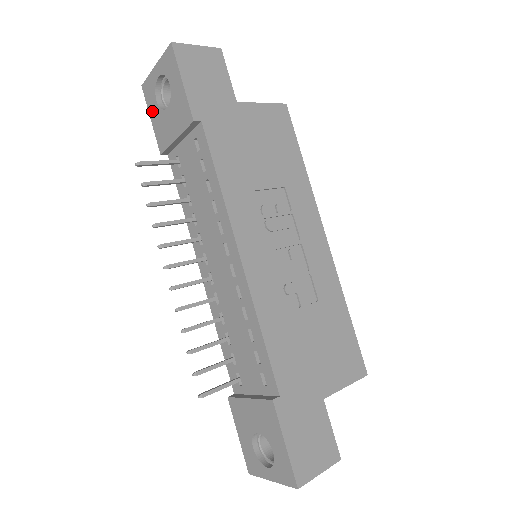
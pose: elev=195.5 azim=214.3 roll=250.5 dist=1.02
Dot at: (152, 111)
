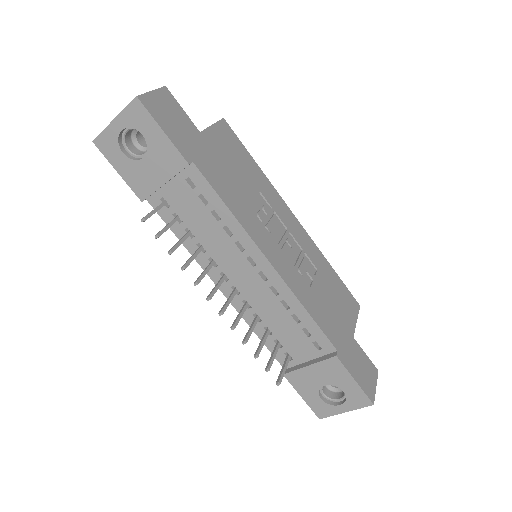
Dot at: (118, 164)
